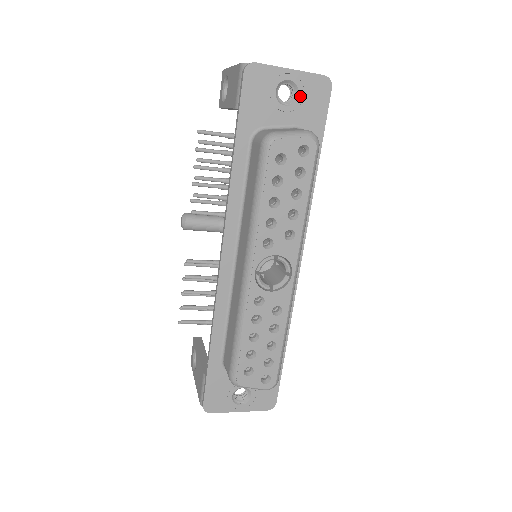
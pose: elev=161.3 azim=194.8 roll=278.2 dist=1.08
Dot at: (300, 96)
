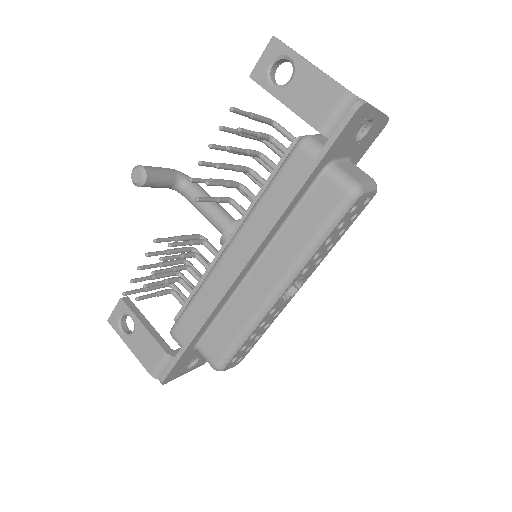
Dot at: (368, 133)
